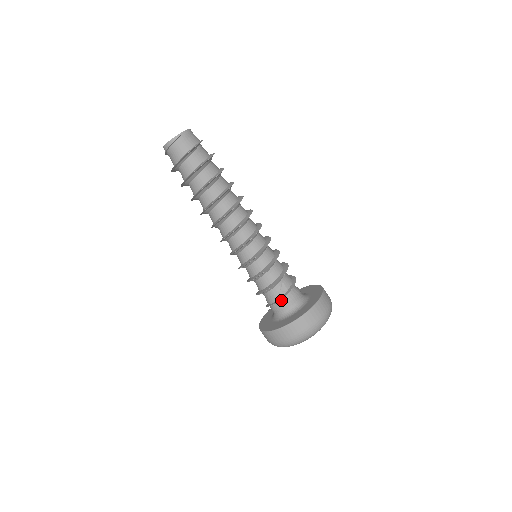
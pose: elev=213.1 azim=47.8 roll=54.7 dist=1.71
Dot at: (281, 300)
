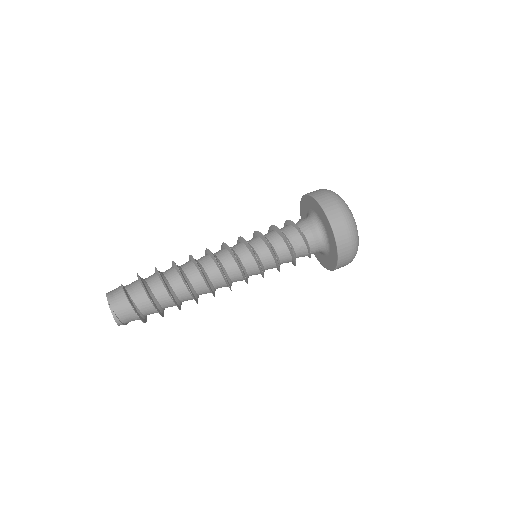
Dot at: (309, 247)
